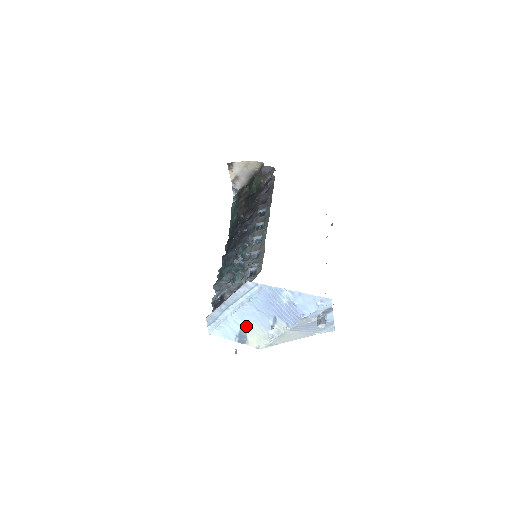
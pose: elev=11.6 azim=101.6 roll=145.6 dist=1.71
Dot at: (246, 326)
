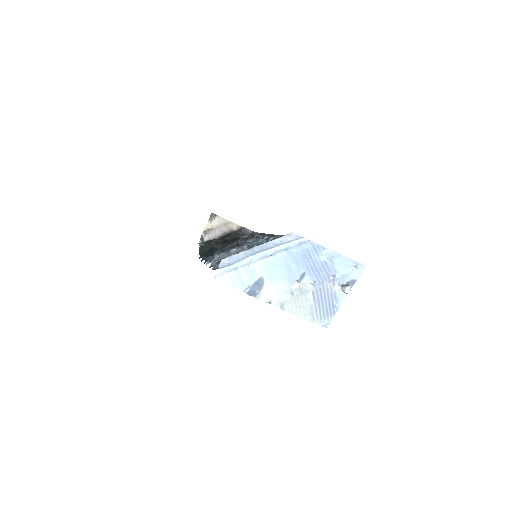
Dot at: (267, 277)
